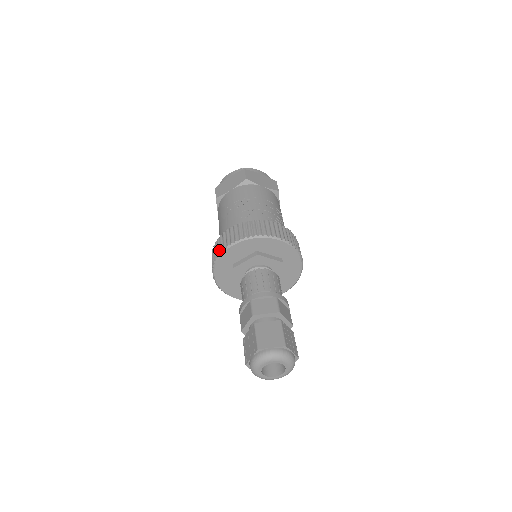
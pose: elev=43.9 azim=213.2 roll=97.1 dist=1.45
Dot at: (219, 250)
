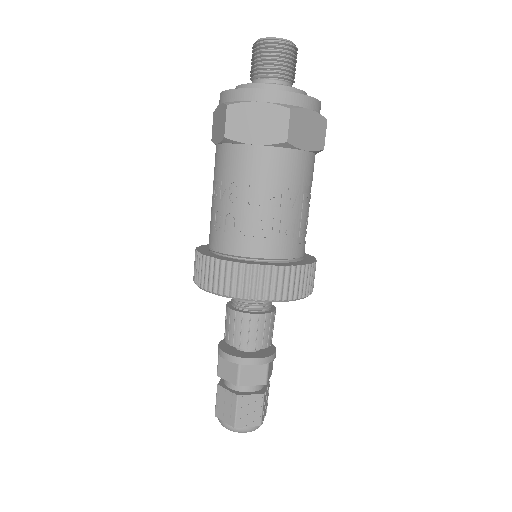
Dot at: occluded
